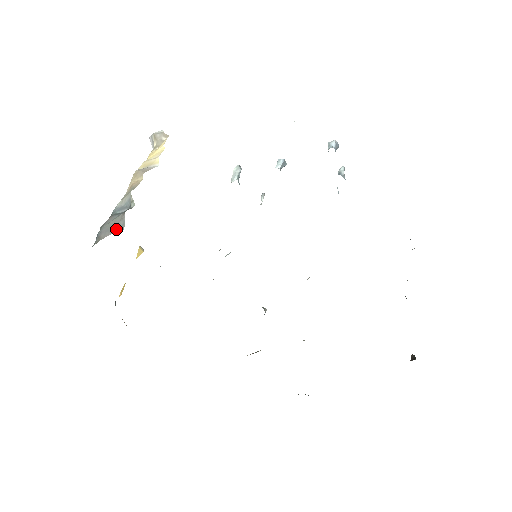
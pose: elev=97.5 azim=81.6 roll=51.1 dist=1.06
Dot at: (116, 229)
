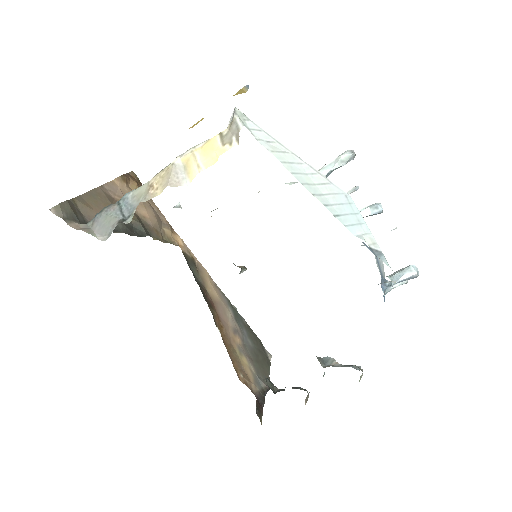
Dot at: (104, 232)
